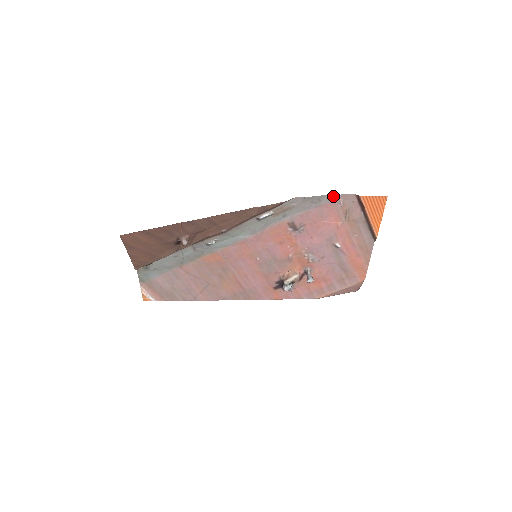
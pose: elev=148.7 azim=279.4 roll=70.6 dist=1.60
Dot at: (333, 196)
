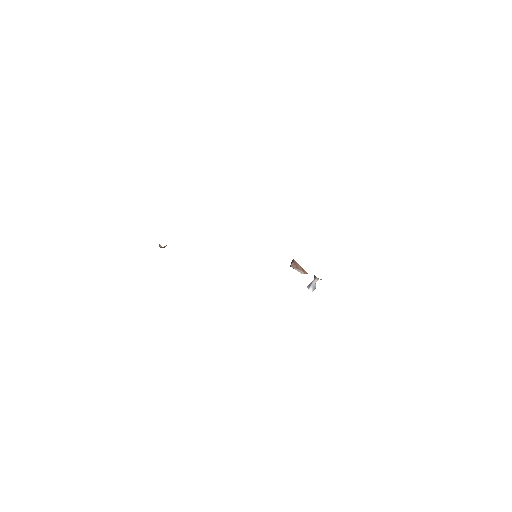
Dot at: occluded
